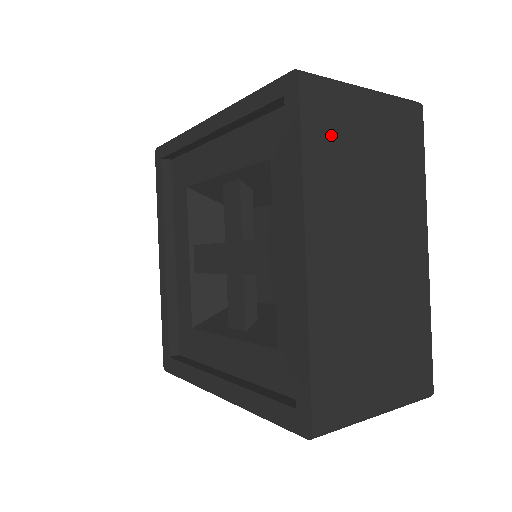
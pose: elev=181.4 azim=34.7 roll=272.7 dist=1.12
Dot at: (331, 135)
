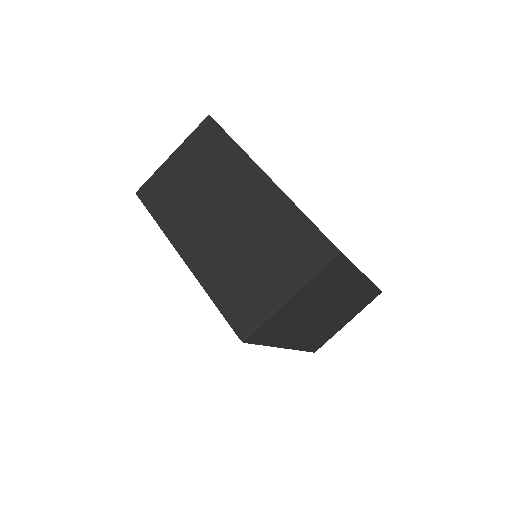
Dot at: (164, 196)
